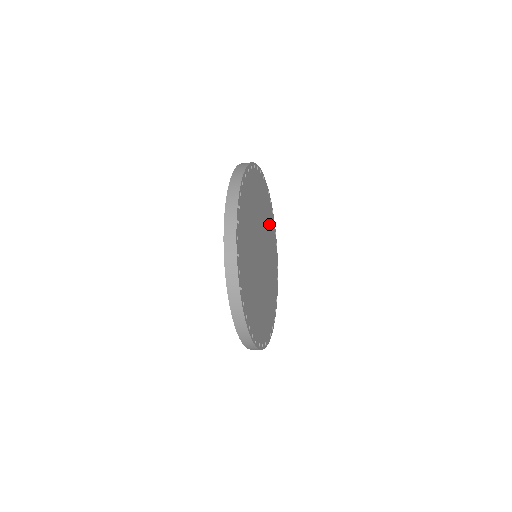
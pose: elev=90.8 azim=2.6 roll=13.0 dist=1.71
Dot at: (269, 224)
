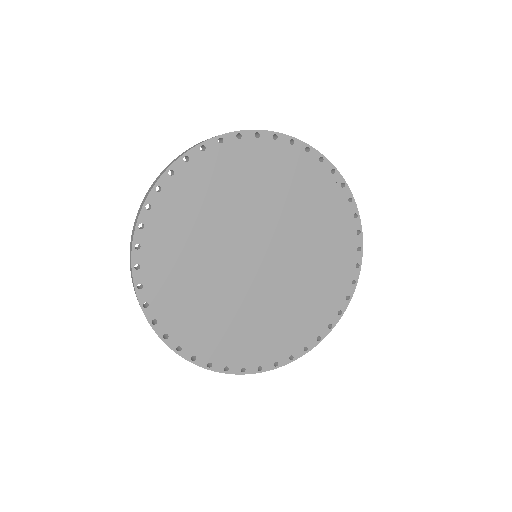
Dot at: (329, 240)
